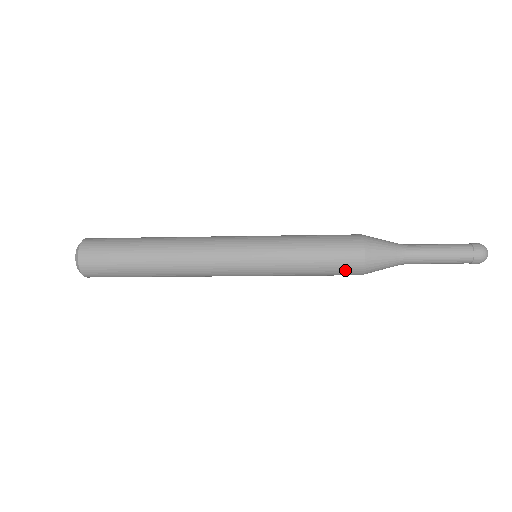
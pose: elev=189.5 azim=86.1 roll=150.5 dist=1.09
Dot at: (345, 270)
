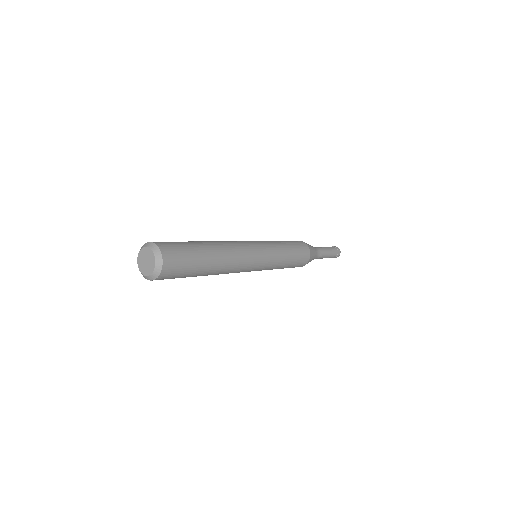
Dot at: (303, 259)
